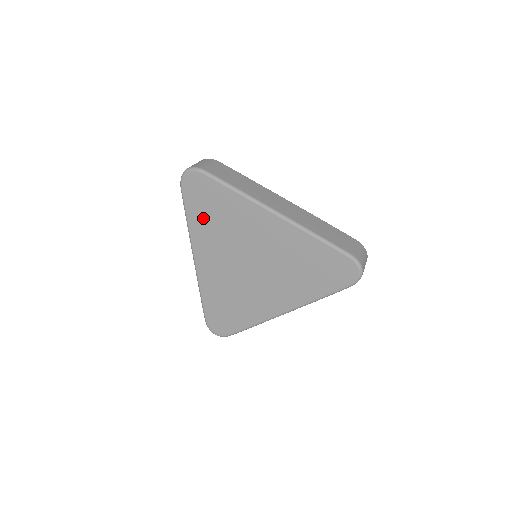
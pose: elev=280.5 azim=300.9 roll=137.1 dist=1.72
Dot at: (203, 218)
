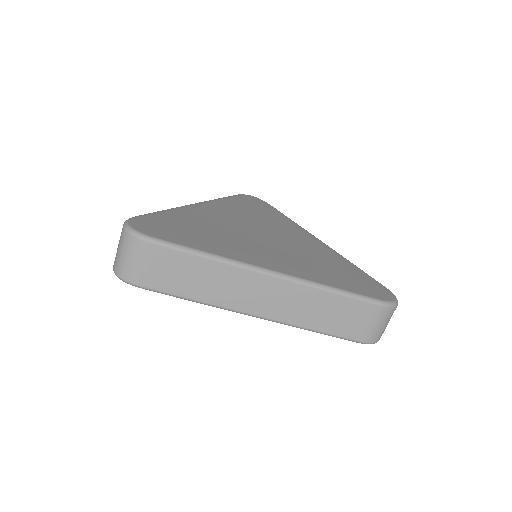
Dot at: occluded
